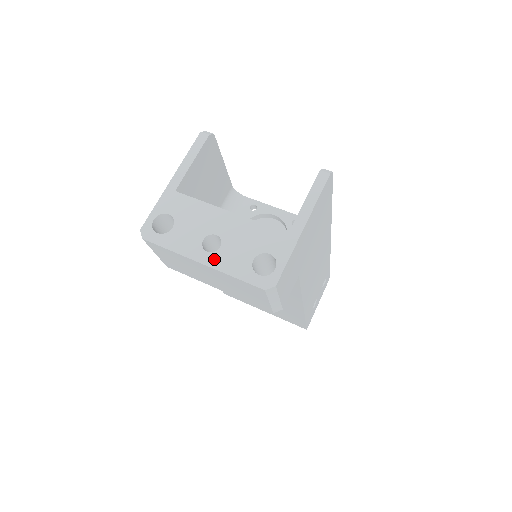
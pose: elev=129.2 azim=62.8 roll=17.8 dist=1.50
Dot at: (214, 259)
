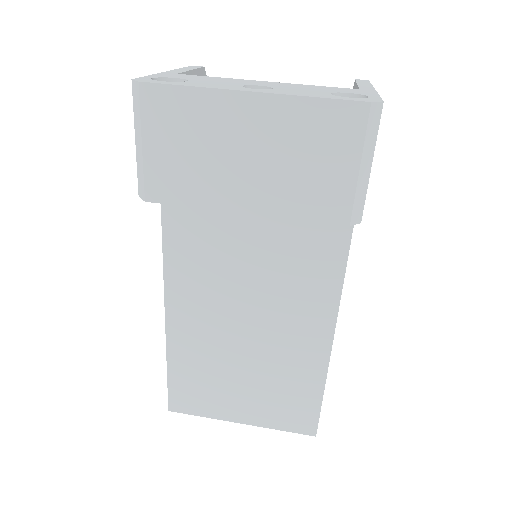
Dot at: (271, 91)
